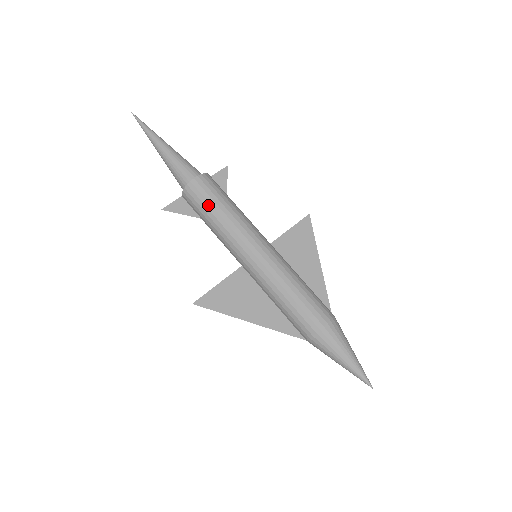
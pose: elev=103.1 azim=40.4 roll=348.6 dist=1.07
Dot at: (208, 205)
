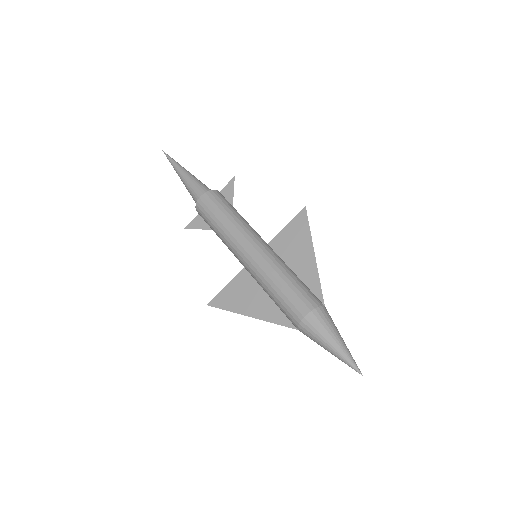
Dot at: (210, 219)
